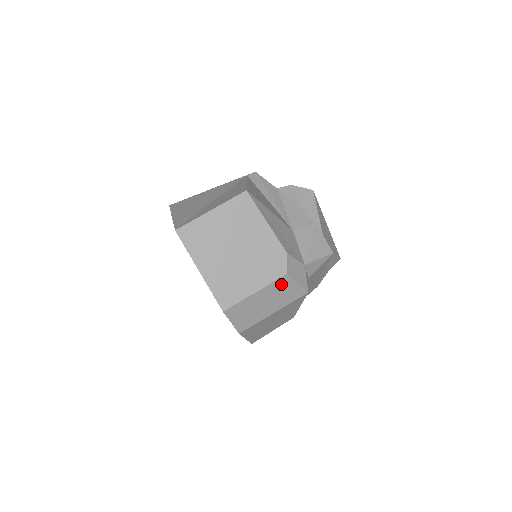
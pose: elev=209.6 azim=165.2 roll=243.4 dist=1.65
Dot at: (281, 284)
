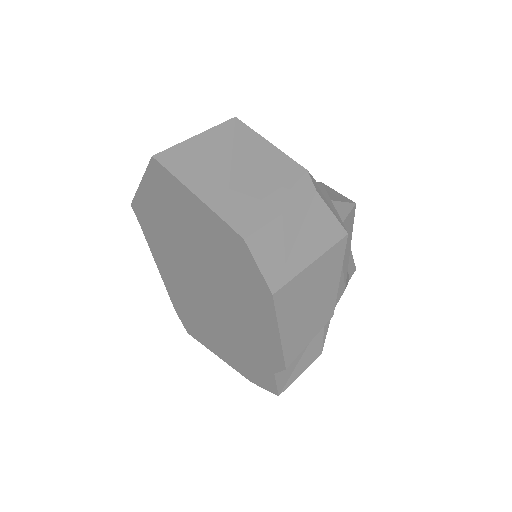
Dot at: (312, 208)
